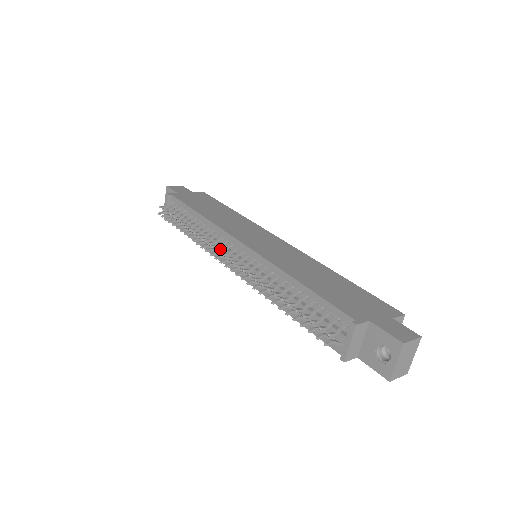
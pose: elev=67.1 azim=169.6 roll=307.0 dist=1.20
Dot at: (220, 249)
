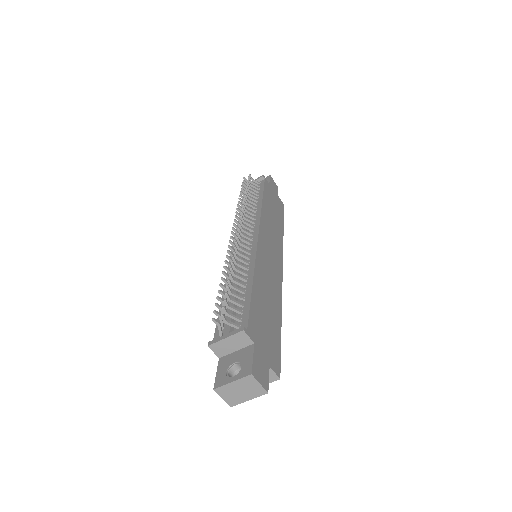
Dot at: occluded
